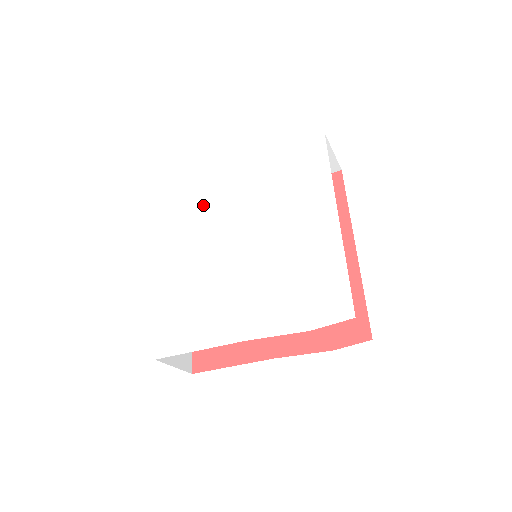
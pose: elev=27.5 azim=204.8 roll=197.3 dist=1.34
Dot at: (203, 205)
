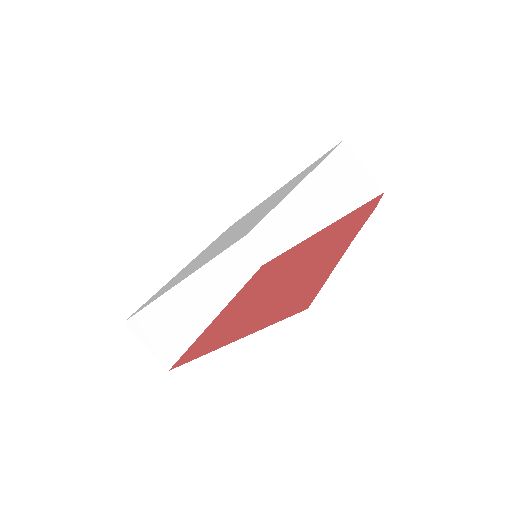
Dot at: (178, 276)
